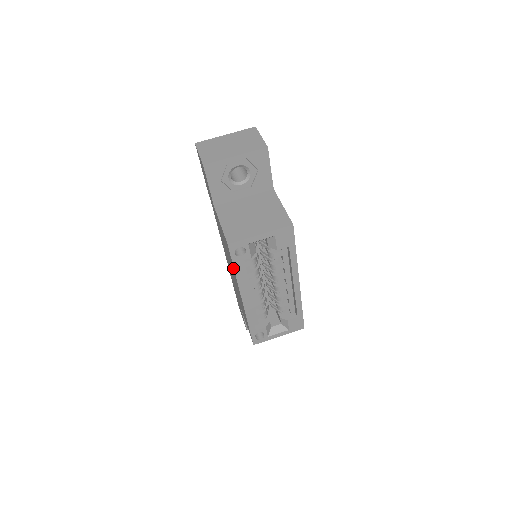
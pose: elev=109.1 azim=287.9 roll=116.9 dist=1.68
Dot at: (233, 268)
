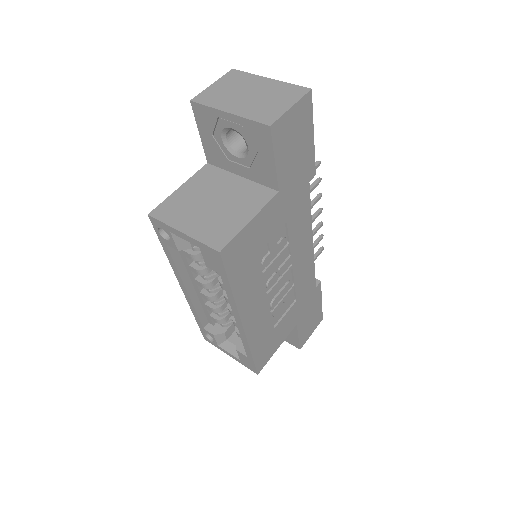
Dot at: occluded
